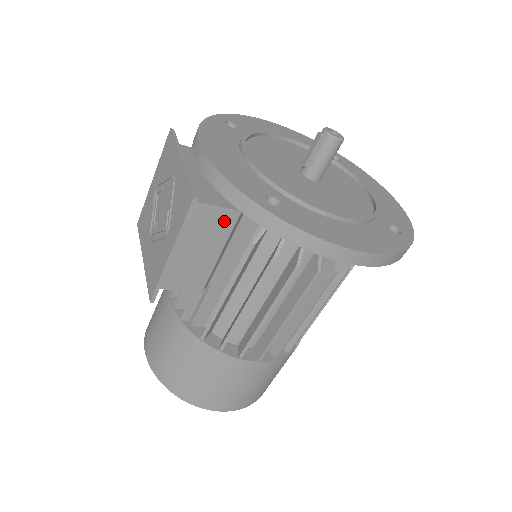
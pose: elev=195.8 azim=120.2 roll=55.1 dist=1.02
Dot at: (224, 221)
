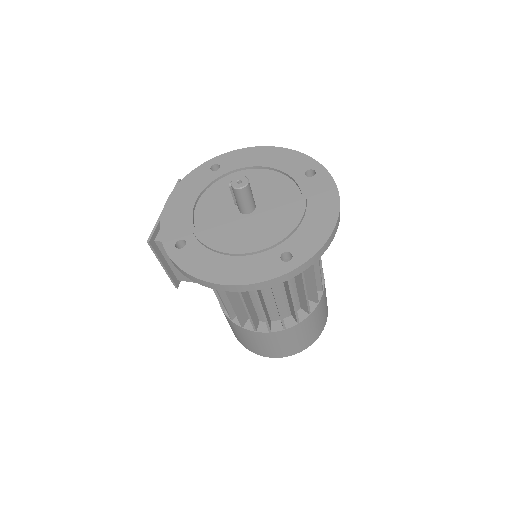
Dot at: occluded
